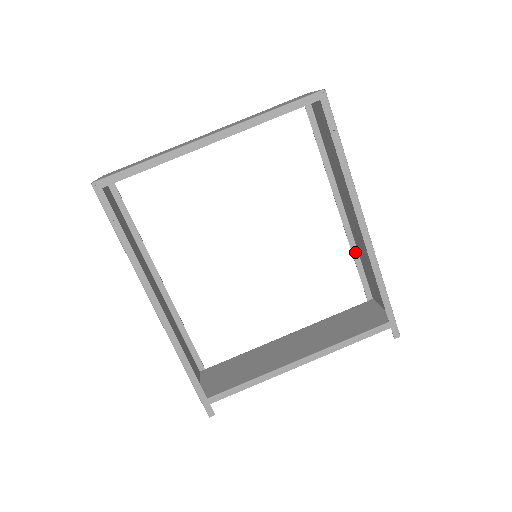
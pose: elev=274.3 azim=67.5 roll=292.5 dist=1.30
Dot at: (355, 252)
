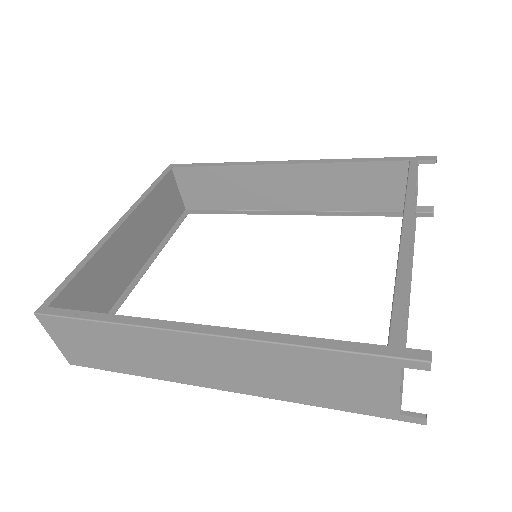
Dot at: (341, 214)
